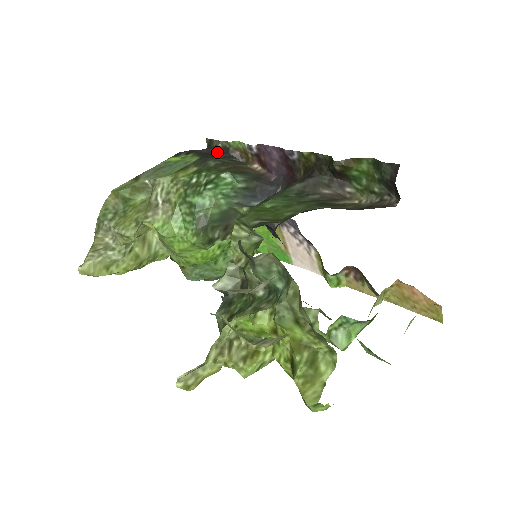
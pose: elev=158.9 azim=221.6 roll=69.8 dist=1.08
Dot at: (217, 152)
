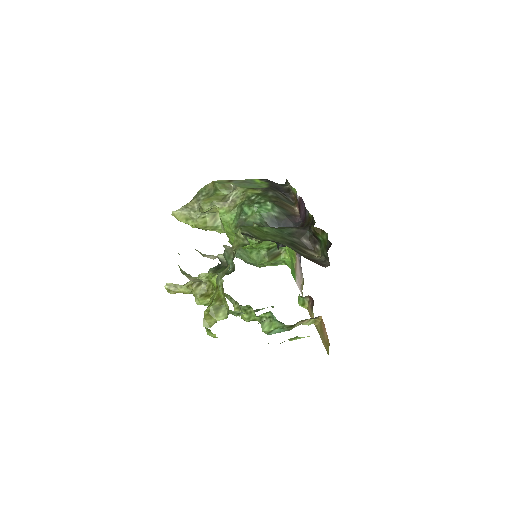
Dot at: (283, 189)
